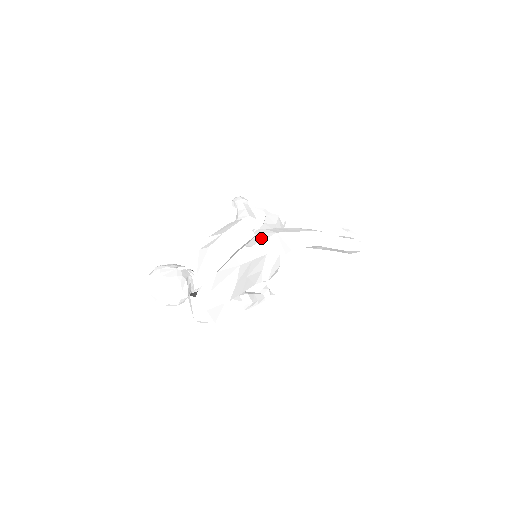
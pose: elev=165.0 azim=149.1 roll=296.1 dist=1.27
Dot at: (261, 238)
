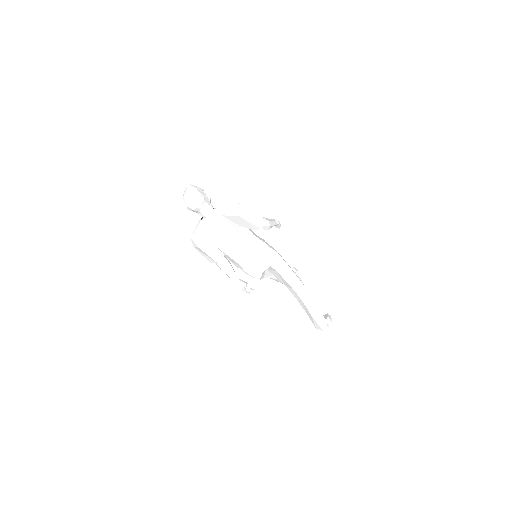
Dot at: (265, 242)
